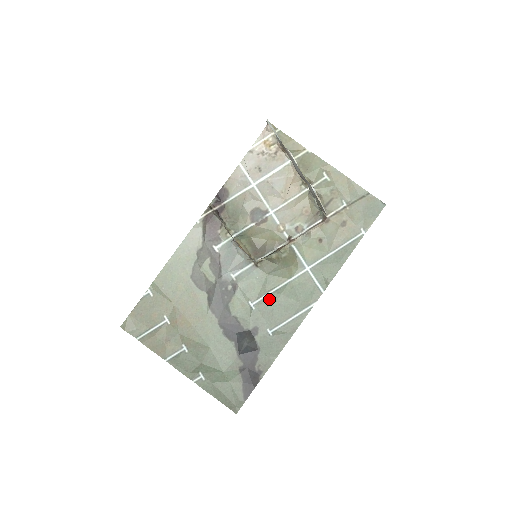
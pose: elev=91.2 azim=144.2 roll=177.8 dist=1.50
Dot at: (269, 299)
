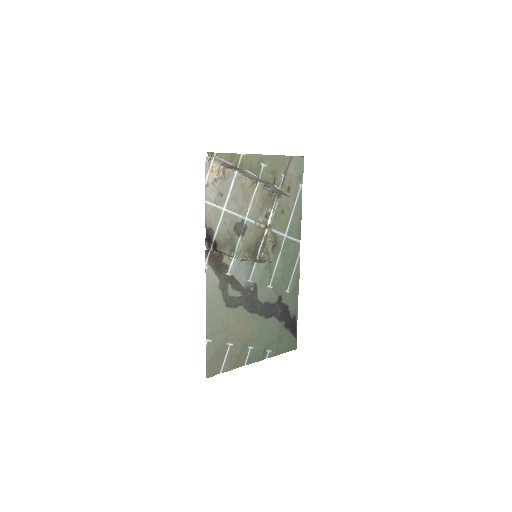
Dot at: (277, 274)
